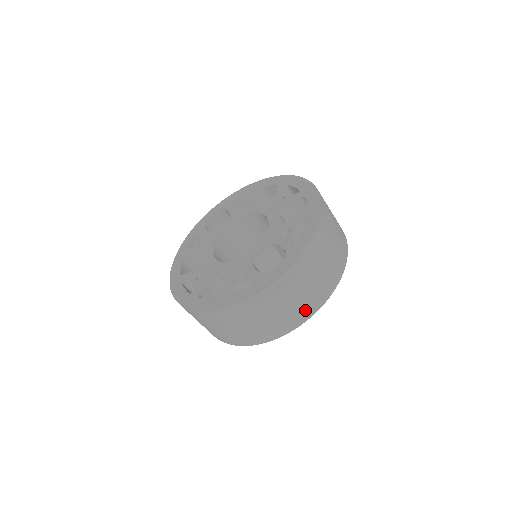
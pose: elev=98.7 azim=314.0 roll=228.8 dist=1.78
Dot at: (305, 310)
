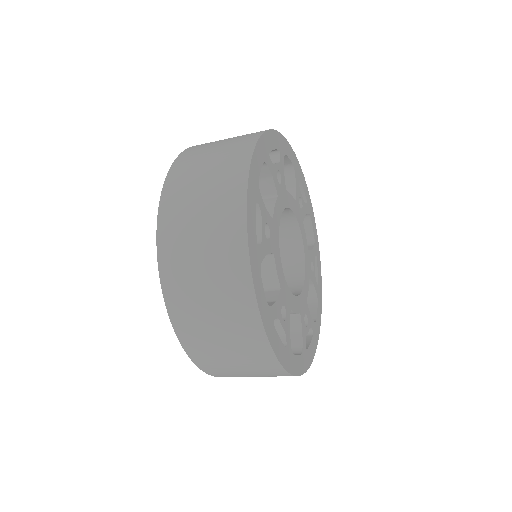
Dot at: (241, 311)
